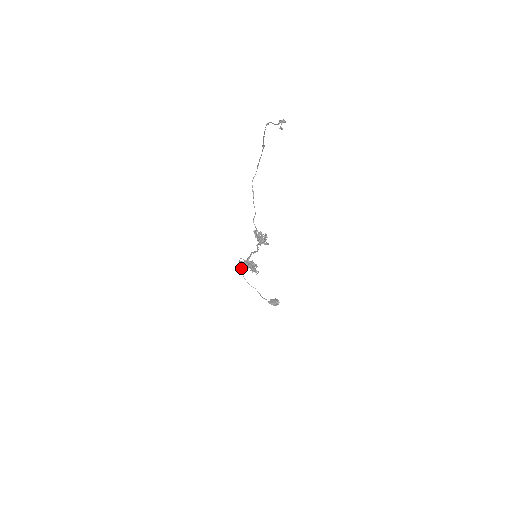
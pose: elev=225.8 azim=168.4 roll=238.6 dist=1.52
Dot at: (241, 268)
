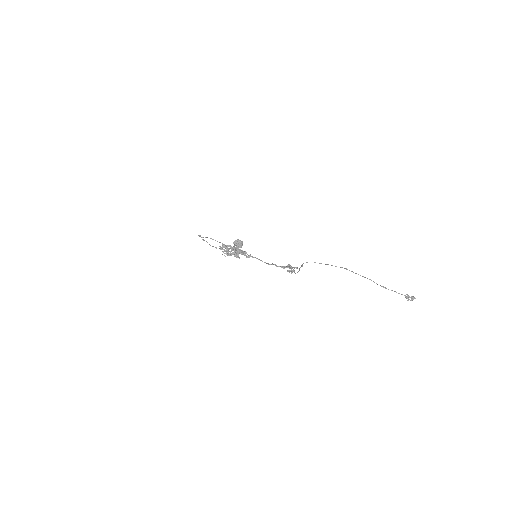
Dot at: occluded
